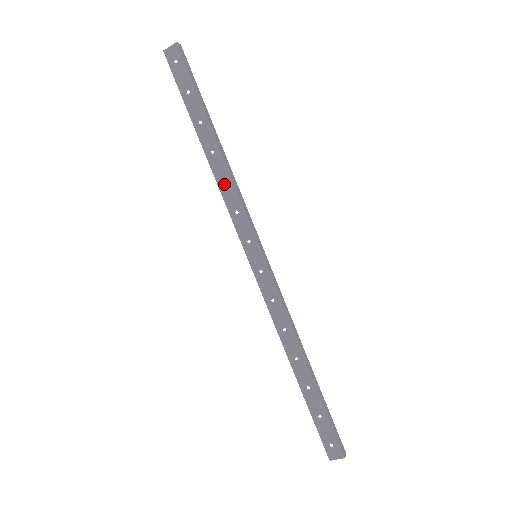
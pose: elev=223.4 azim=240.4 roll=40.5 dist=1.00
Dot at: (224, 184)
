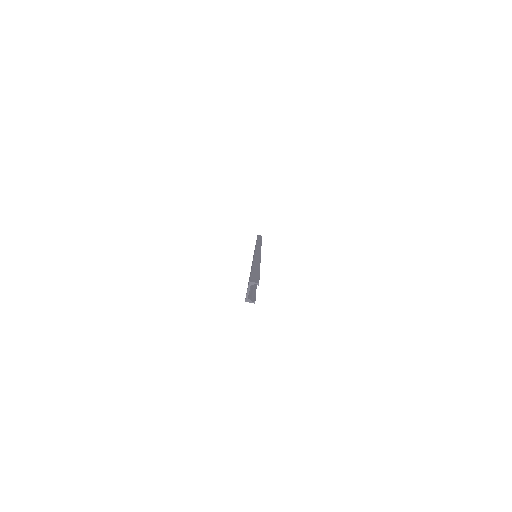
Dot at: occluded
